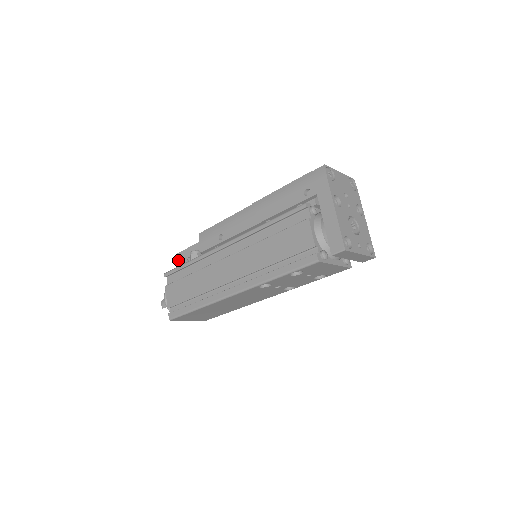
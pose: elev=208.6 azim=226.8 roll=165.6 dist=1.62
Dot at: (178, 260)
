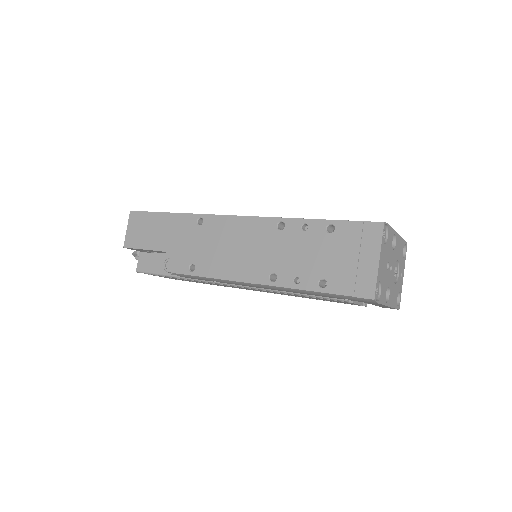
Dot at: occluded
